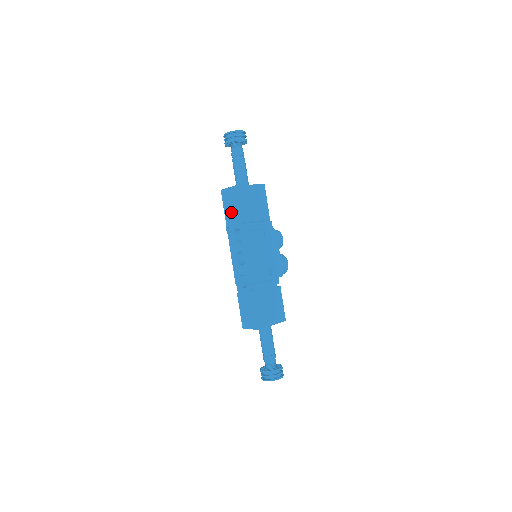
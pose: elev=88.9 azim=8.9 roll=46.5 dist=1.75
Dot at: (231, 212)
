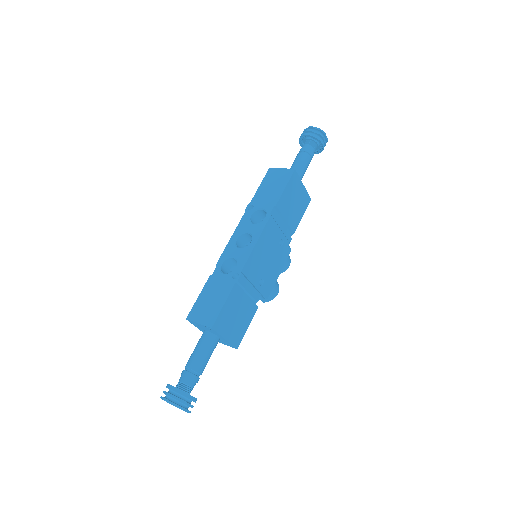
Dot at: (268, 191)
